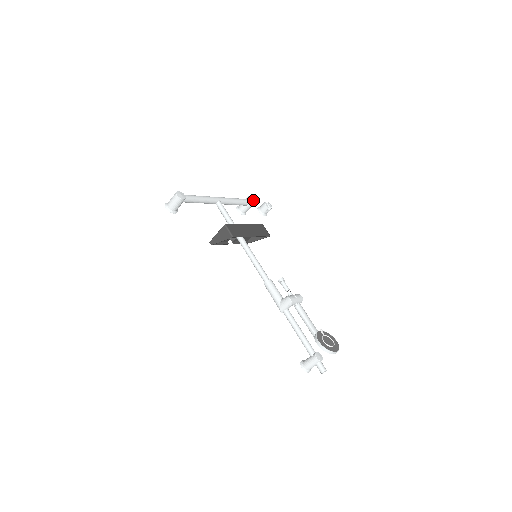
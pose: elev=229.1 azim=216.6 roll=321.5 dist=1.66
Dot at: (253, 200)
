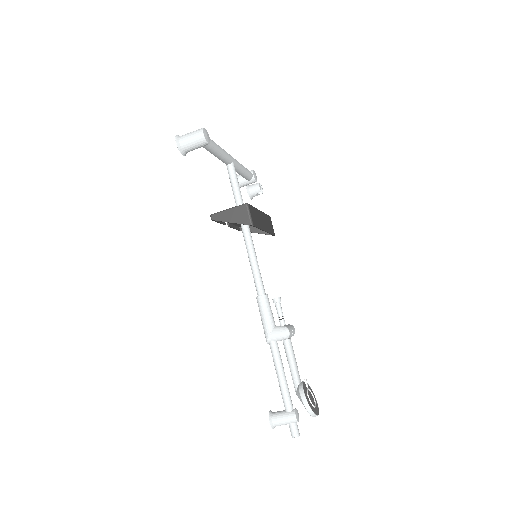
Dot at: occluded
